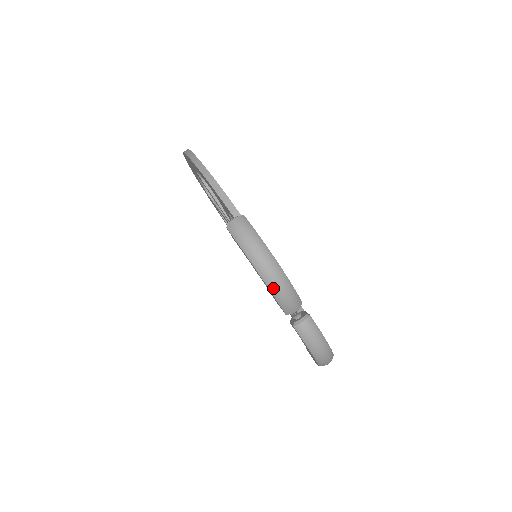
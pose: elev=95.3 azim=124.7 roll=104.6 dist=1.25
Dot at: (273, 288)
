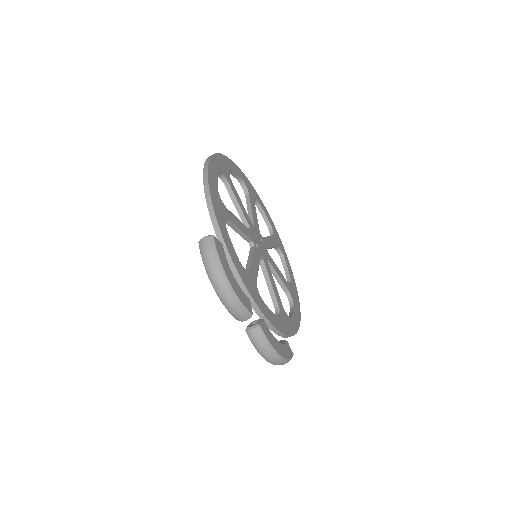
Dot at: (223, 300)
